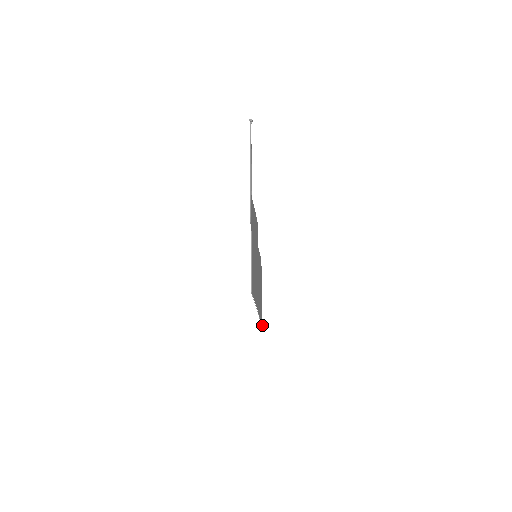
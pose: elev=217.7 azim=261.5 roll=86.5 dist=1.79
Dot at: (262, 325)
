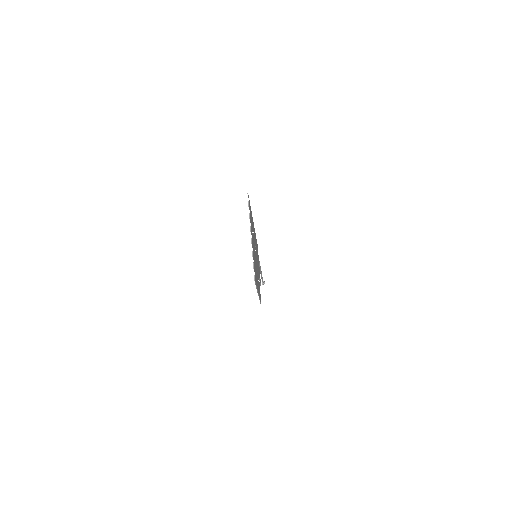
Dot at: occluded
